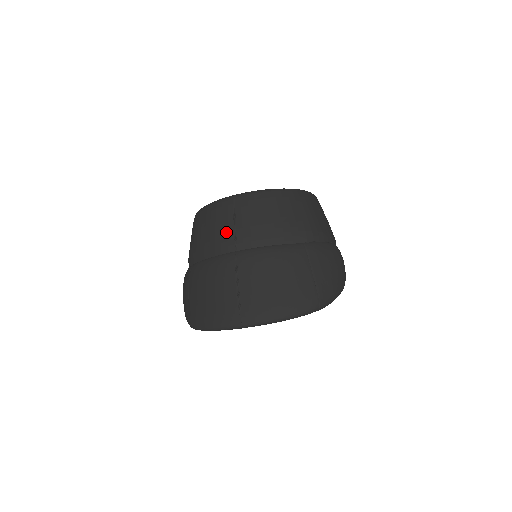
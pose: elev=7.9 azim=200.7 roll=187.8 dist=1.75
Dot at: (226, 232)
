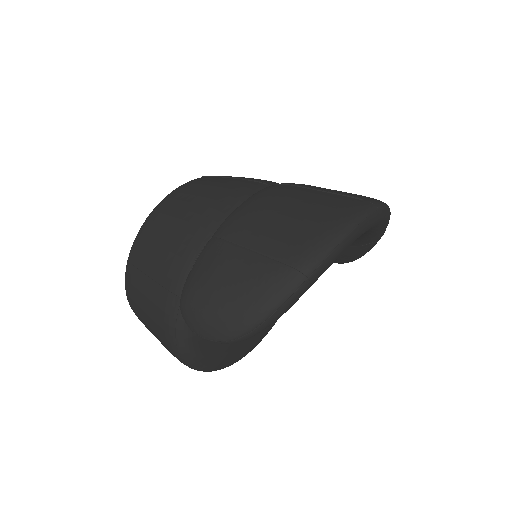
Dot at: (237, 182)
